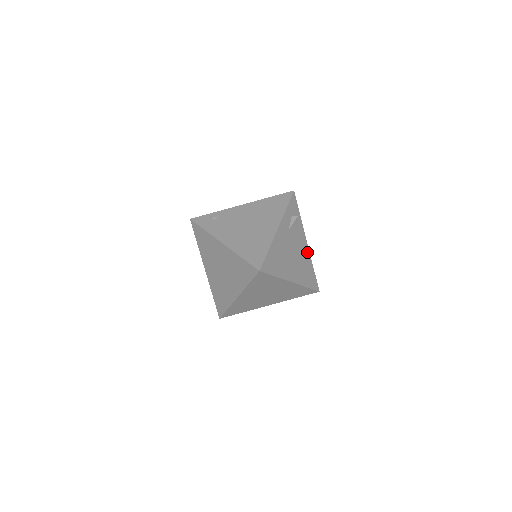
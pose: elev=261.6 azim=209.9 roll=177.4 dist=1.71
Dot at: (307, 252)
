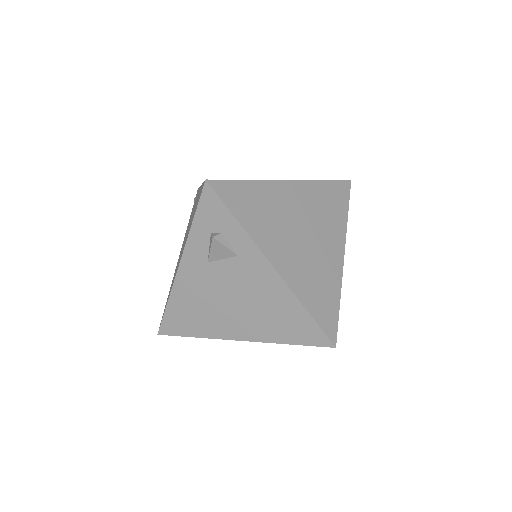
Dot at: (278, 285)
